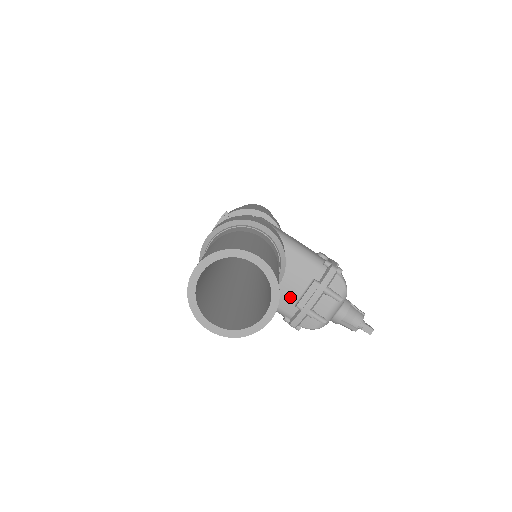
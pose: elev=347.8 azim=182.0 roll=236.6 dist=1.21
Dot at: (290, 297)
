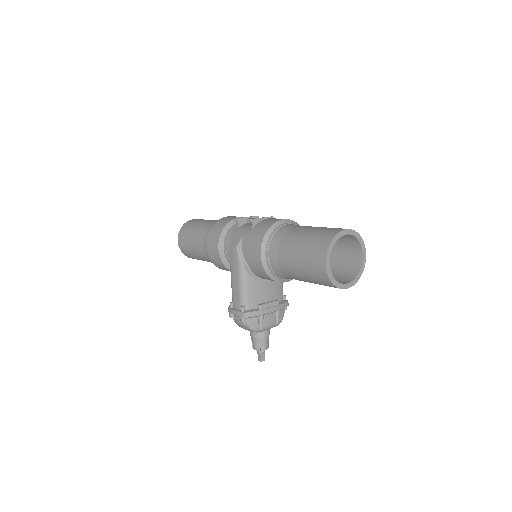
Dot at: (260, 297)
